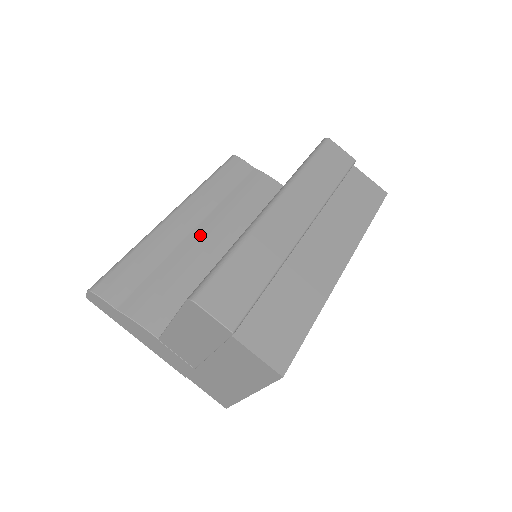
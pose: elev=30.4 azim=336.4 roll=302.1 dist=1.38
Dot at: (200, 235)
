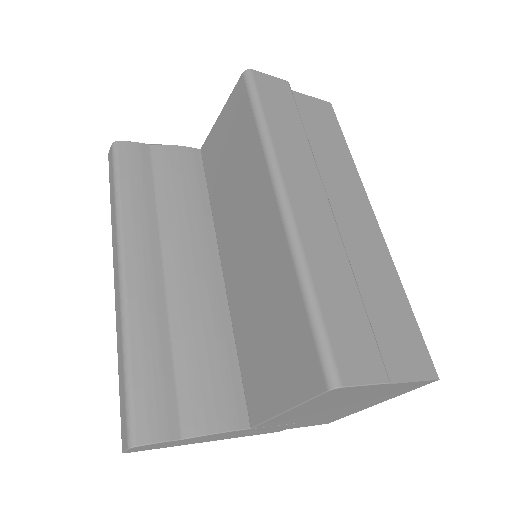
Dot at: (177, 273)
